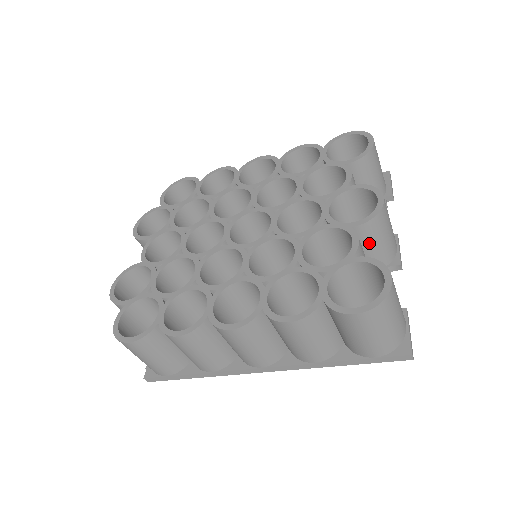
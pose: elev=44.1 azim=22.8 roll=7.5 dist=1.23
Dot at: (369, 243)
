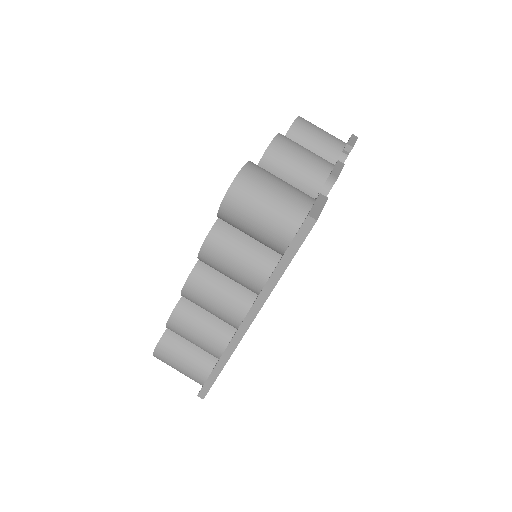
Dot at: (283, 172)
